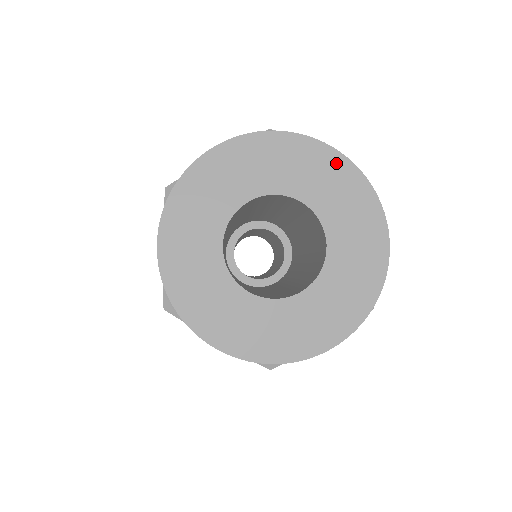
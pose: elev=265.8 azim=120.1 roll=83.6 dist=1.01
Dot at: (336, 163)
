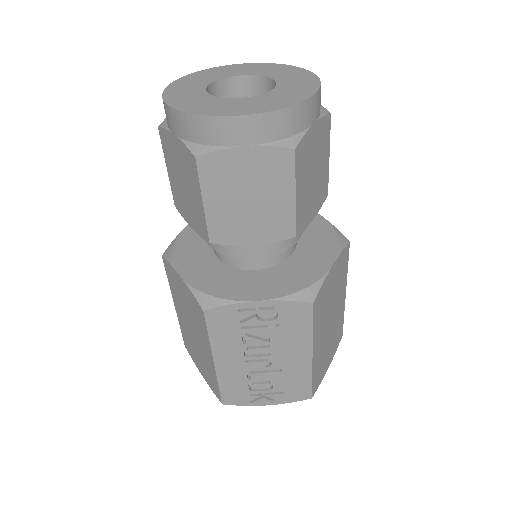
Dot at: (248, 65)
